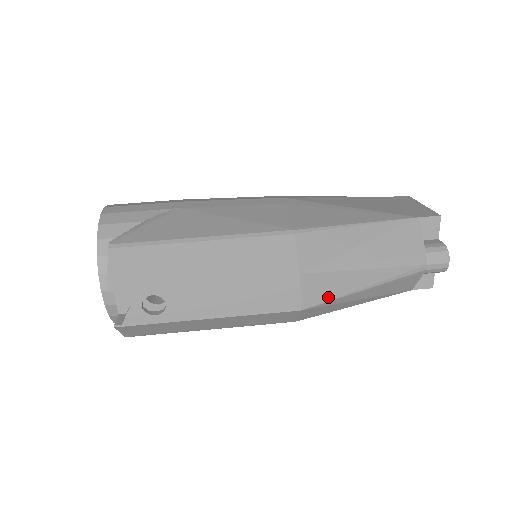
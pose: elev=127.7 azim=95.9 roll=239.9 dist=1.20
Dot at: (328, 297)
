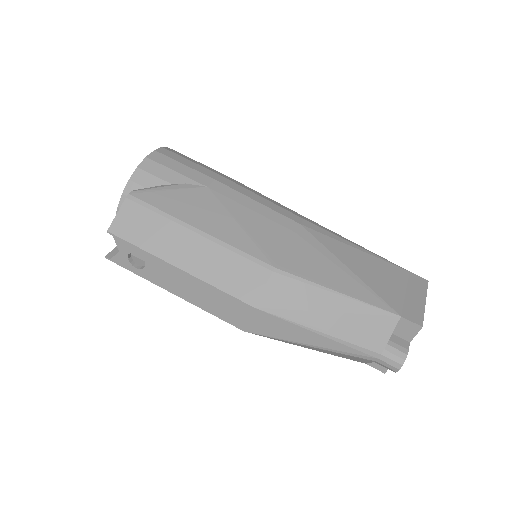
Dot at: (272, 335)
